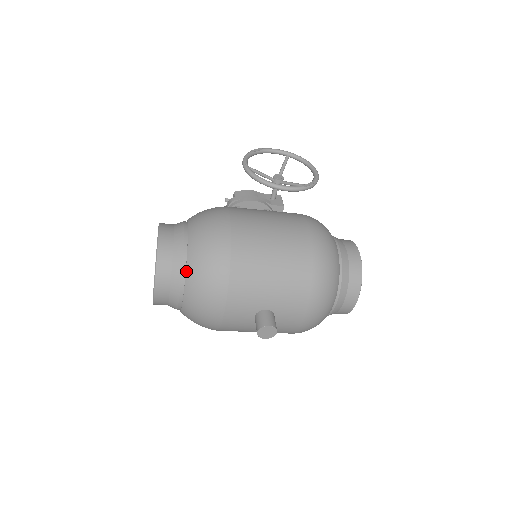
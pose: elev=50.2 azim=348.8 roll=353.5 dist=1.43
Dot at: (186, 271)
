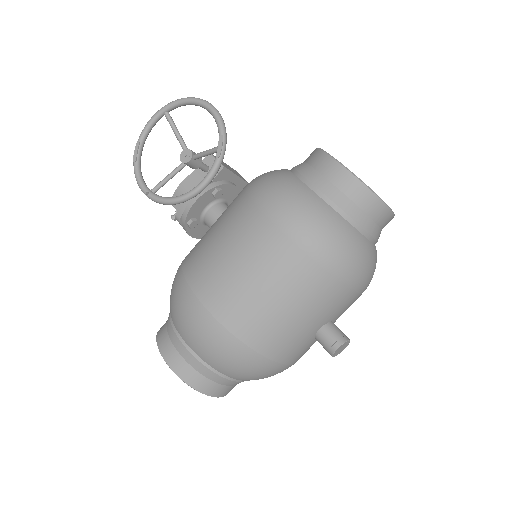
Dot at: (223, 374)
